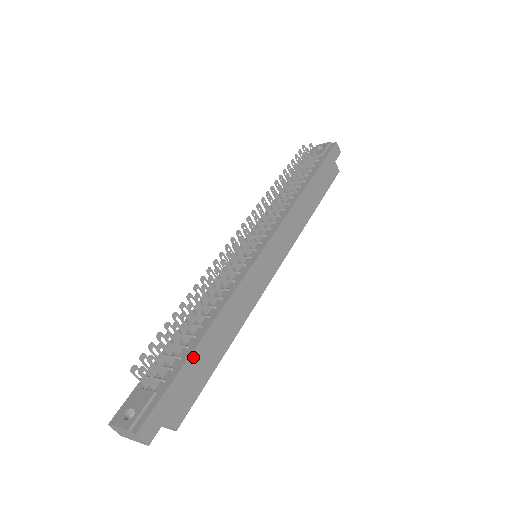
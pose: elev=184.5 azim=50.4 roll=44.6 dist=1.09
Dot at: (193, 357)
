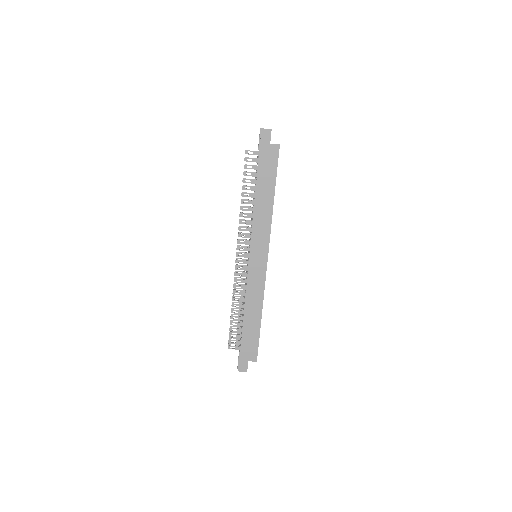
Dot at: (244, 334)
